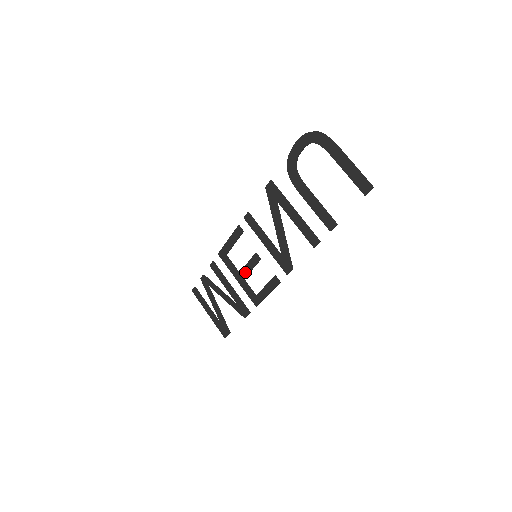
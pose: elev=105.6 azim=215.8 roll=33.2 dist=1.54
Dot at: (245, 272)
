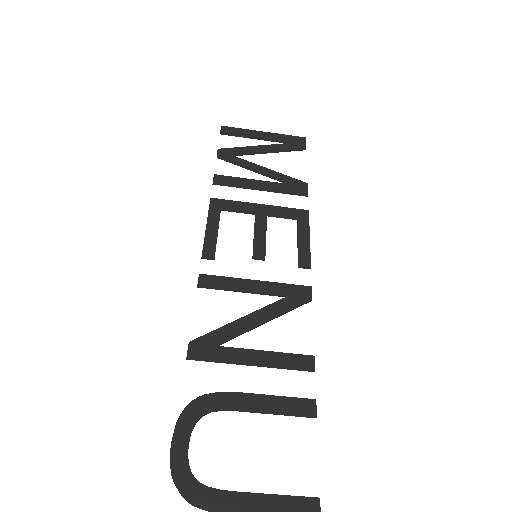
Dot at: (261, 227)
